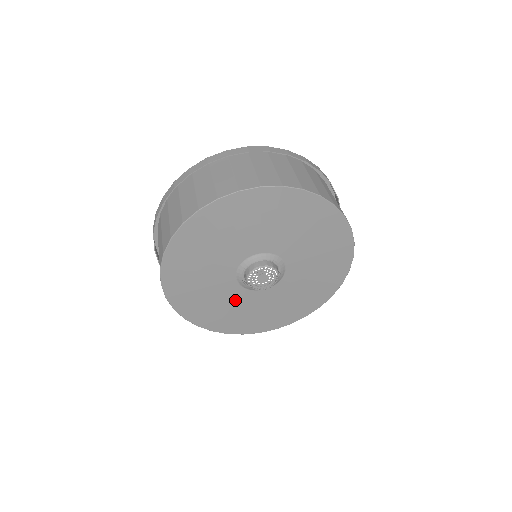
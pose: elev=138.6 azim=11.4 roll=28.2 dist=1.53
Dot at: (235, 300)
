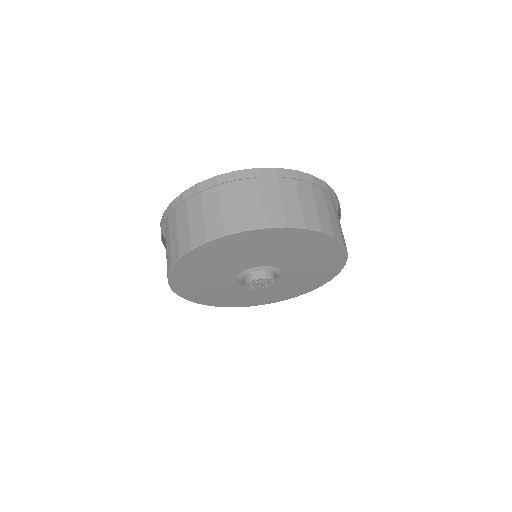
Dot at: (224, 287)
